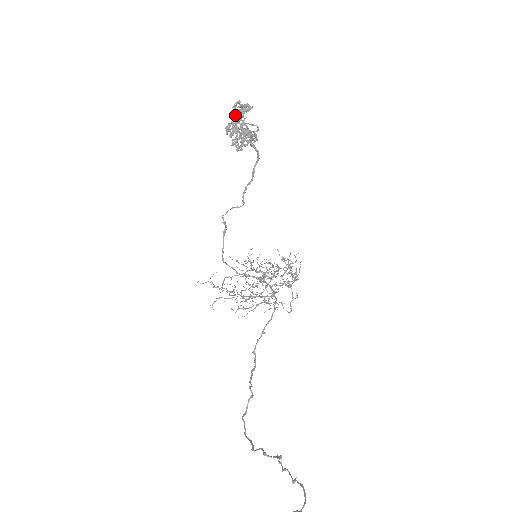
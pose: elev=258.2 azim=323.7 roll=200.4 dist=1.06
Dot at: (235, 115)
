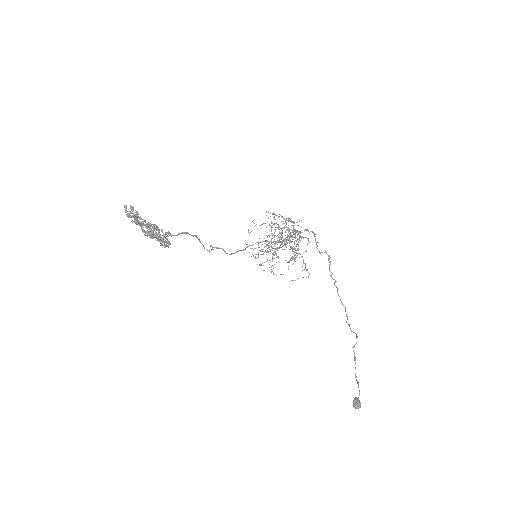
Dot at: occluded
